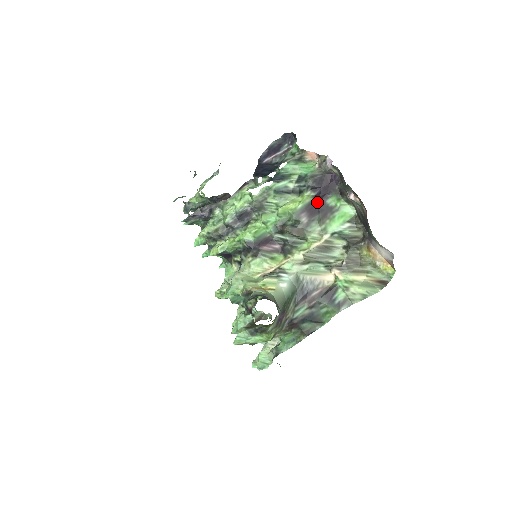
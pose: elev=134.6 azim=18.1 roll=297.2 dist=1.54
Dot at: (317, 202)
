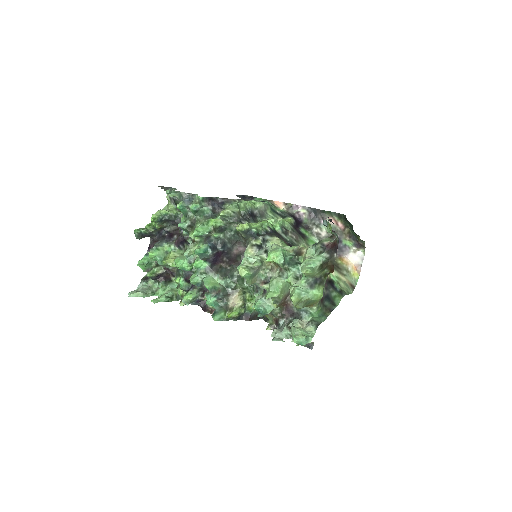
Dot at: (295, 228)
